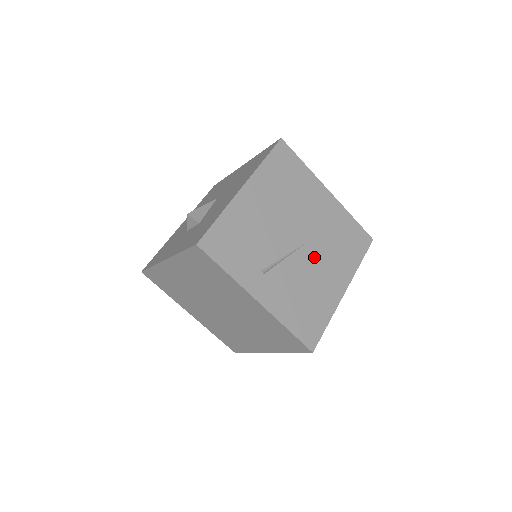
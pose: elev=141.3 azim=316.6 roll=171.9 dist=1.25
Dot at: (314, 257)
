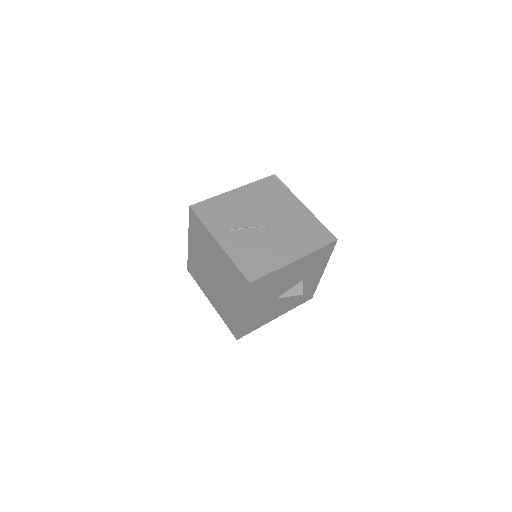
Dot at: (275, 234)
